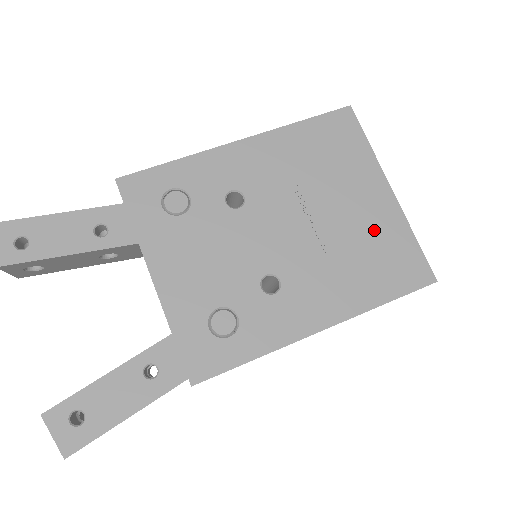
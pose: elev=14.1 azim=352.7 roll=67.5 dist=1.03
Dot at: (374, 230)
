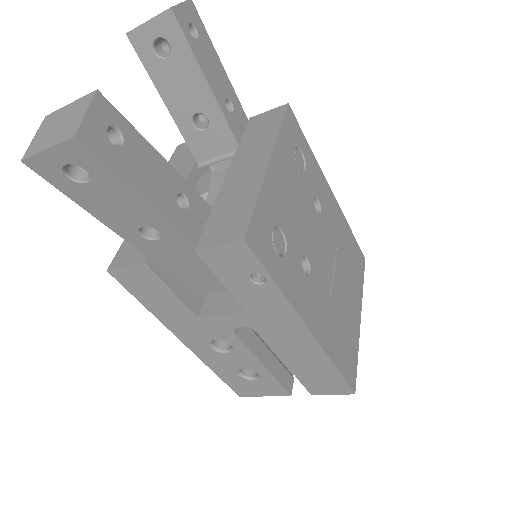
Dot at: (349, 323)
